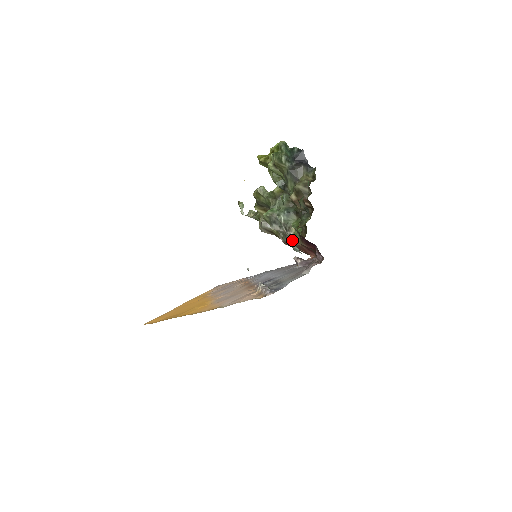
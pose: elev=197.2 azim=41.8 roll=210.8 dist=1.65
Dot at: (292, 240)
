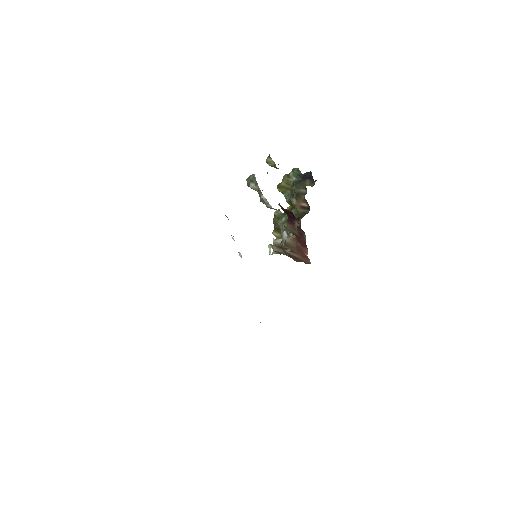
Dot at: (289, 239)
